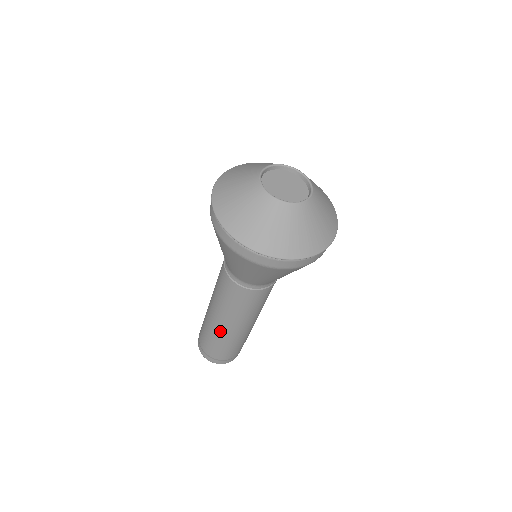
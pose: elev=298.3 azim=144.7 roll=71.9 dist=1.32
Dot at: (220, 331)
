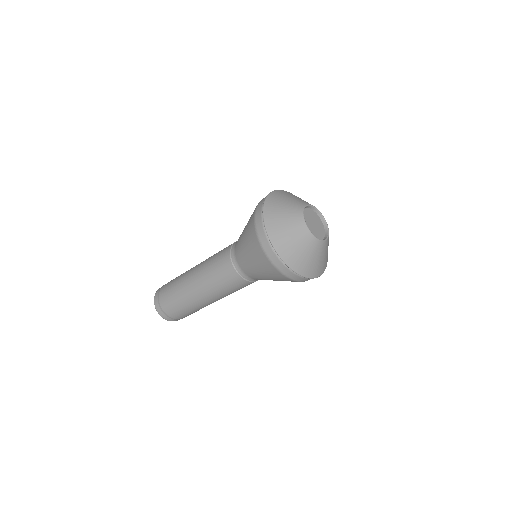
Dot at: (186, 285)
